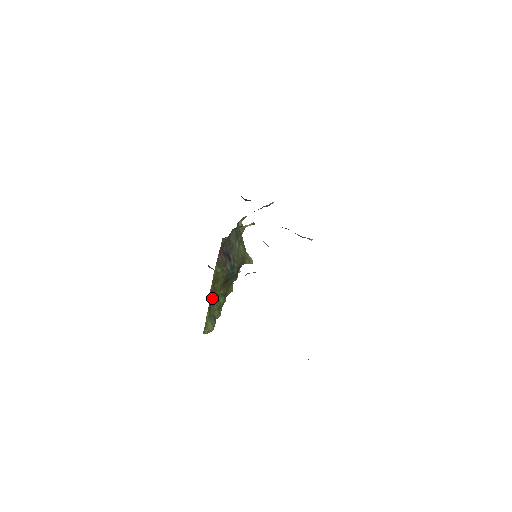
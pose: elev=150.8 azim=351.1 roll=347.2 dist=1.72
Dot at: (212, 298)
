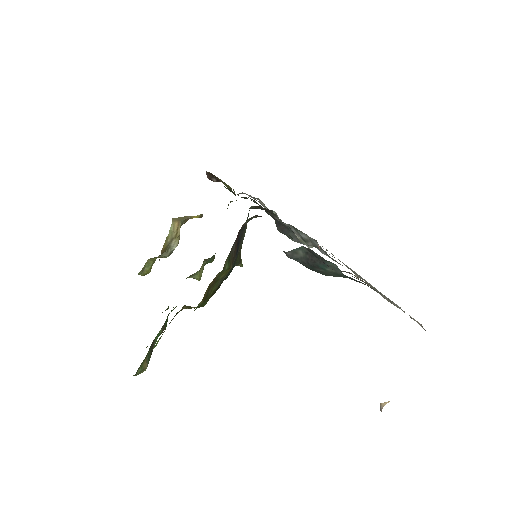
Dot at: (176, 314)
